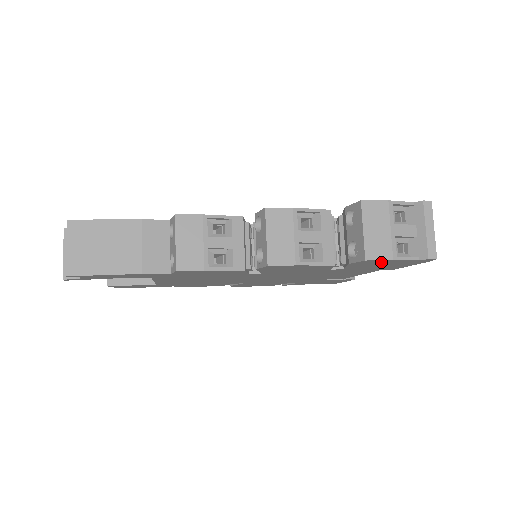
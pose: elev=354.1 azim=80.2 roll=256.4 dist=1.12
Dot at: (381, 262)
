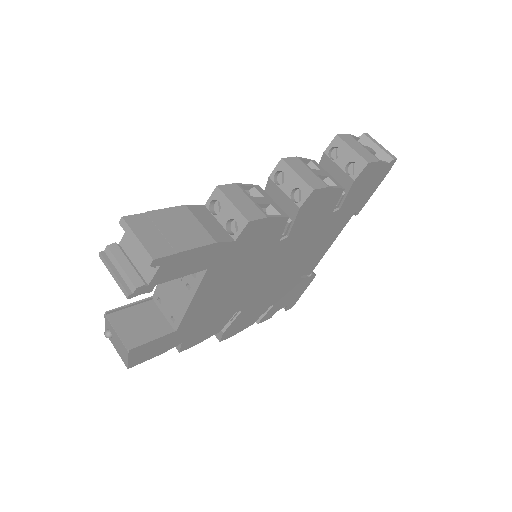
Dot at: (370, 173)
